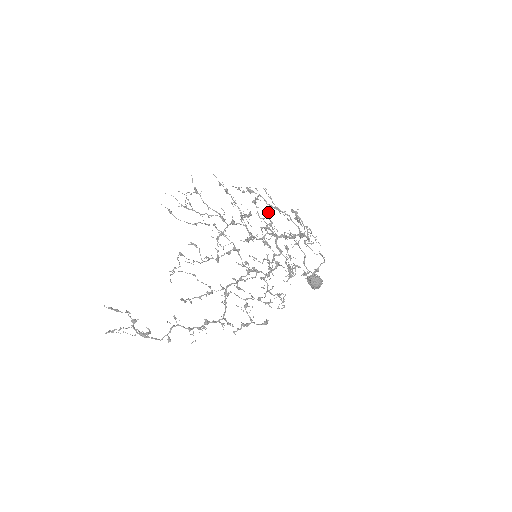
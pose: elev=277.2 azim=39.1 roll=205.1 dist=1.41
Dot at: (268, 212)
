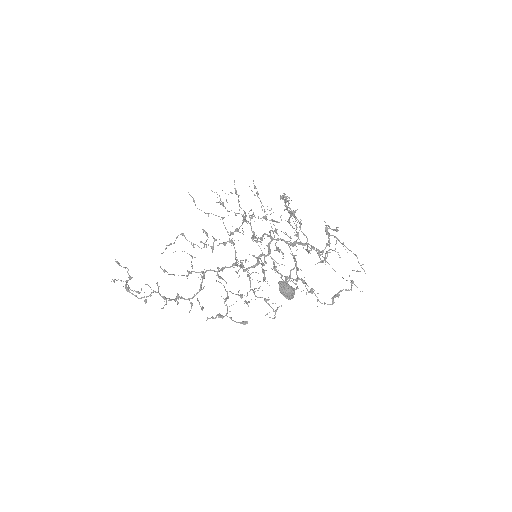
Dot at: (289, 219)
